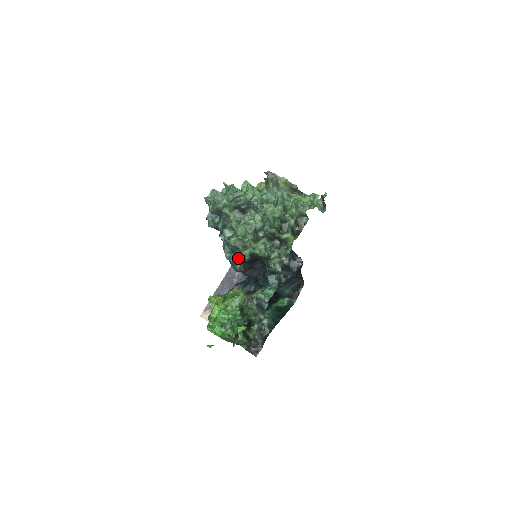
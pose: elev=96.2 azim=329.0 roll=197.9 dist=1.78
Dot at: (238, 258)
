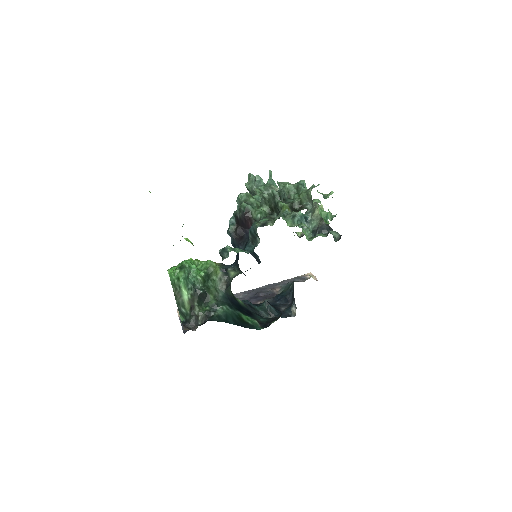
Dot at: (236, 211)
